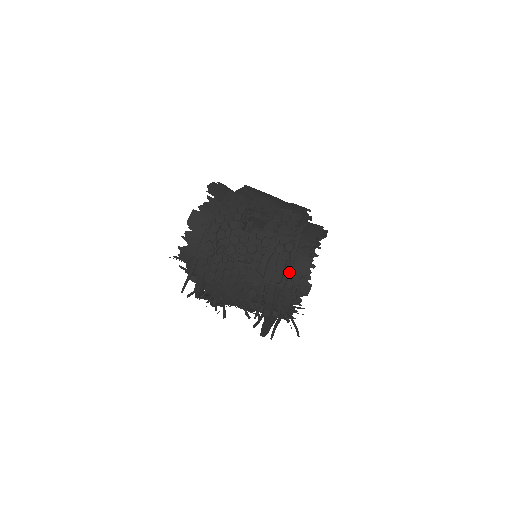
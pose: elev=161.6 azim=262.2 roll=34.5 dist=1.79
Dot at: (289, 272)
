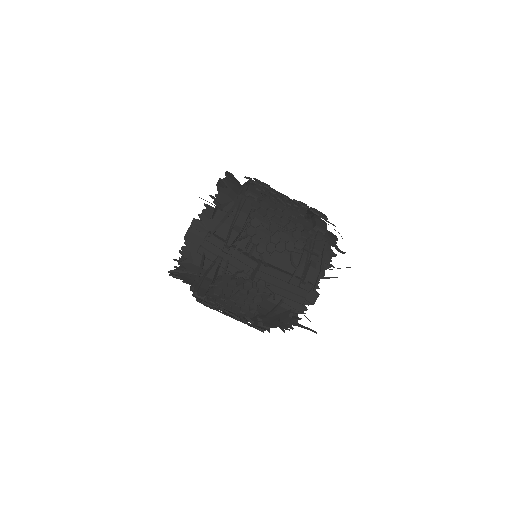
Dot at: (327, 232)
